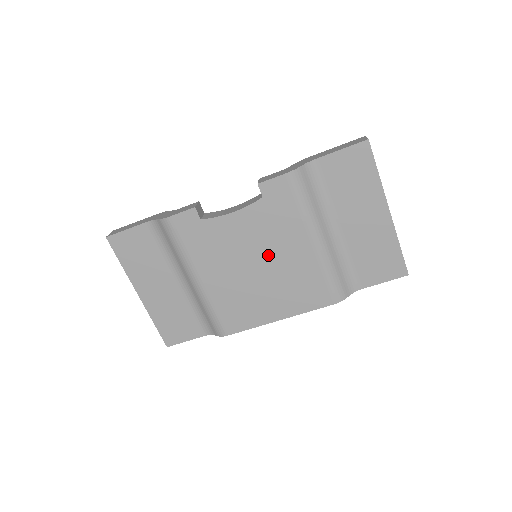
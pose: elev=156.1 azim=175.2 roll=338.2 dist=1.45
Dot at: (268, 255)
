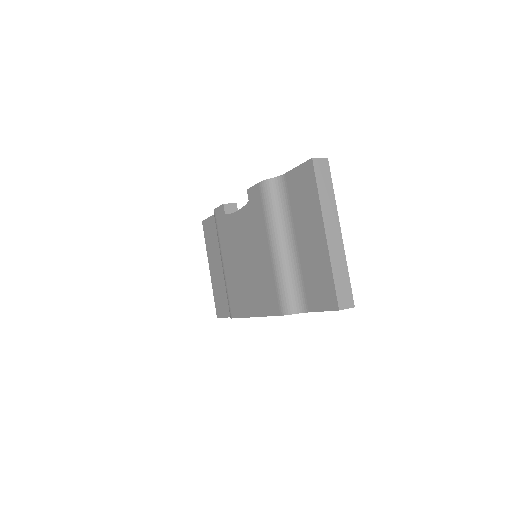
Dot at: (250, 253)
